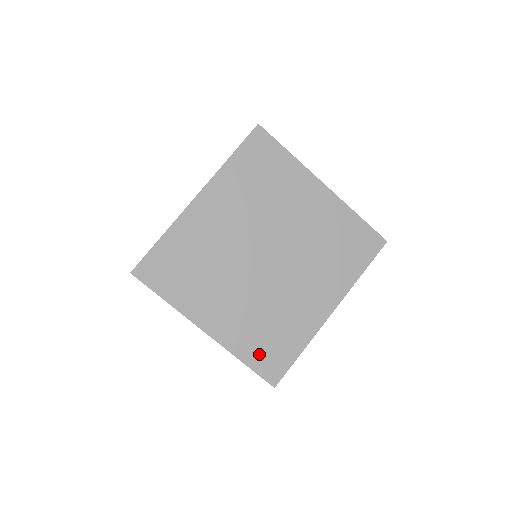
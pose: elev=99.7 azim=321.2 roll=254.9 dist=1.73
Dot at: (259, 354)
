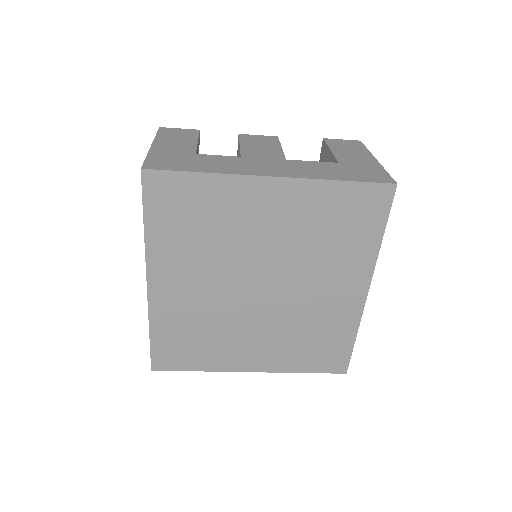
Dot at: (313, 360)
